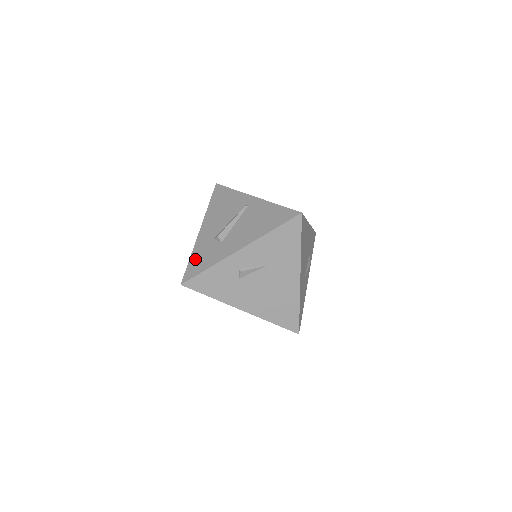
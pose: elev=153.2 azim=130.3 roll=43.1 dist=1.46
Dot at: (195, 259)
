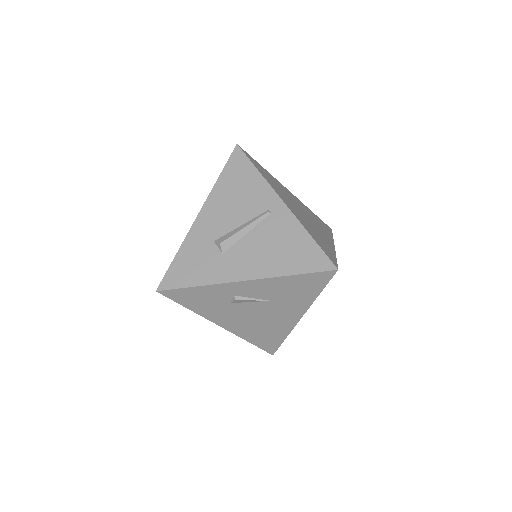
Dot at: (182, 261)
